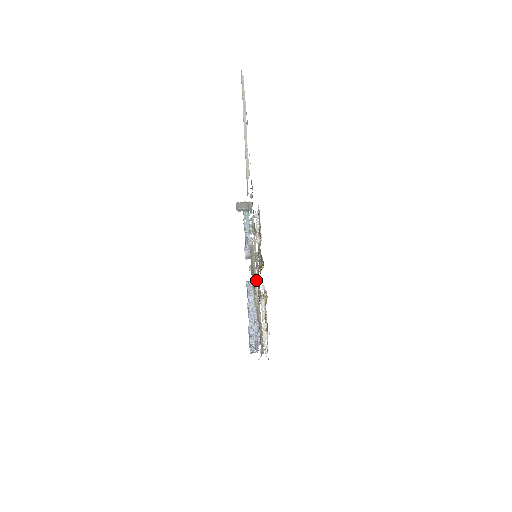
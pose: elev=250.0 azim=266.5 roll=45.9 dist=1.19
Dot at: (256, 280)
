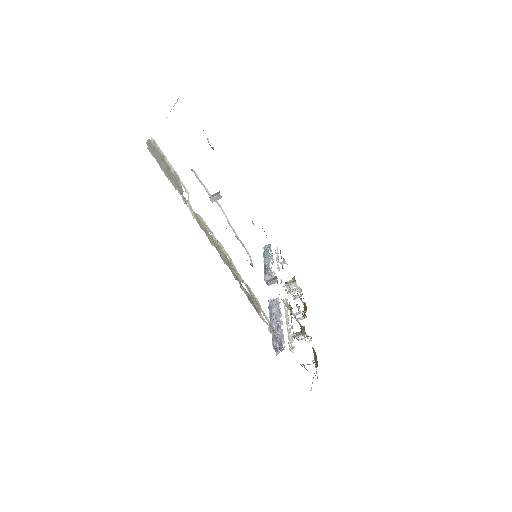
Dot at: (188, 194)
